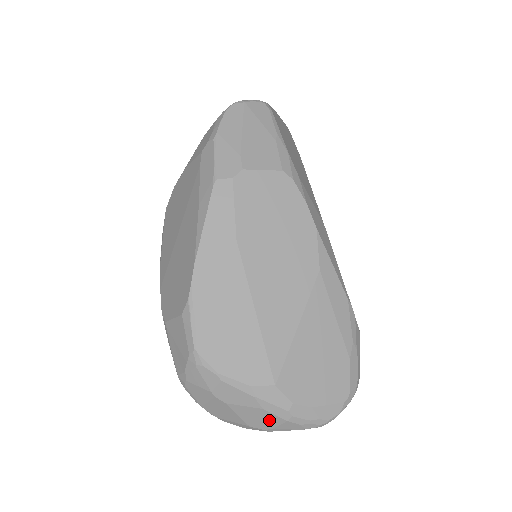
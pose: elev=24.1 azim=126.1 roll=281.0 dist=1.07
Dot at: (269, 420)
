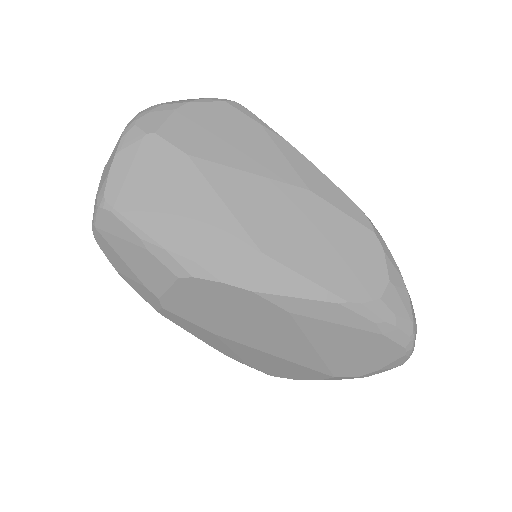
Dot at: occluded
